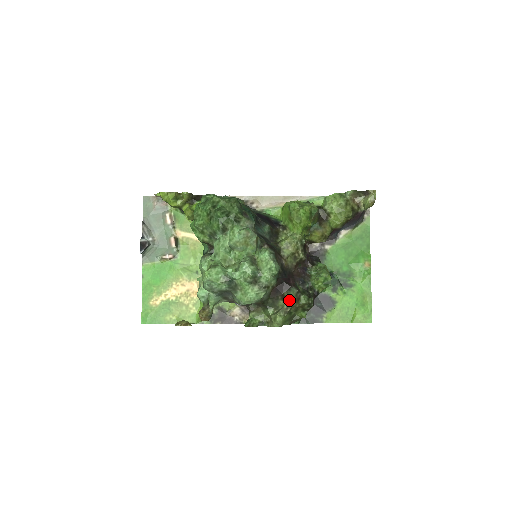
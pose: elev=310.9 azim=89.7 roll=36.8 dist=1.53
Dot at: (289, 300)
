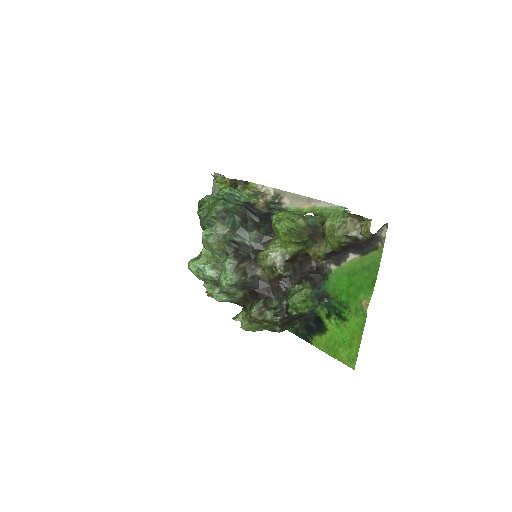
Dot at: (250, 311)
